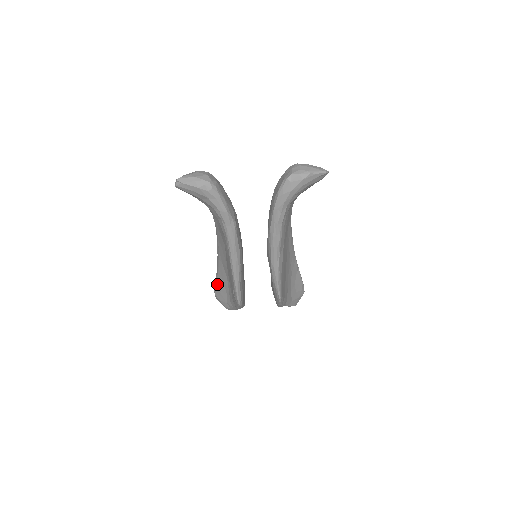
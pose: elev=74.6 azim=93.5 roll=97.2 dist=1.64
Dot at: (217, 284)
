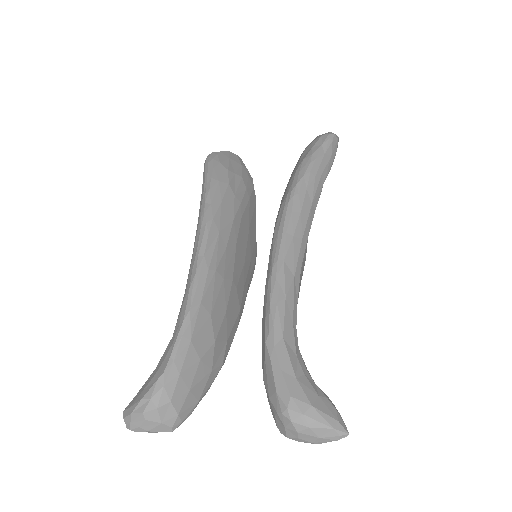
Dot at: occluded
